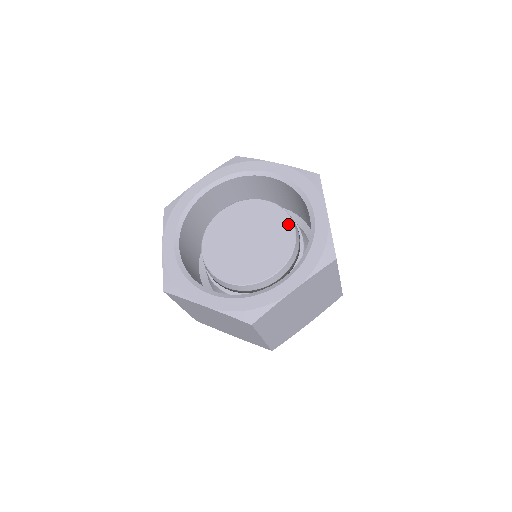
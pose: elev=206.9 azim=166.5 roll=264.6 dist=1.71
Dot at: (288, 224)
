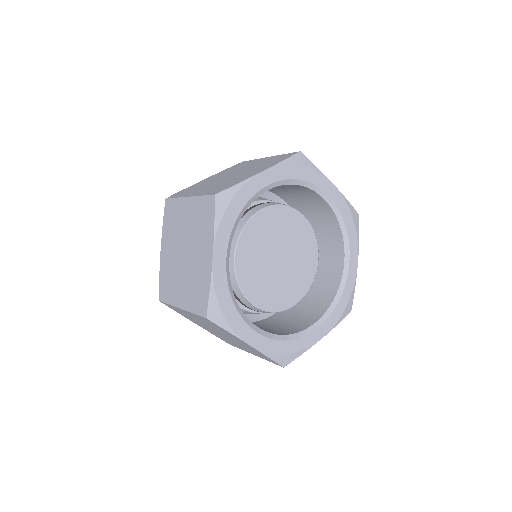
Dot at: (315, 252)
